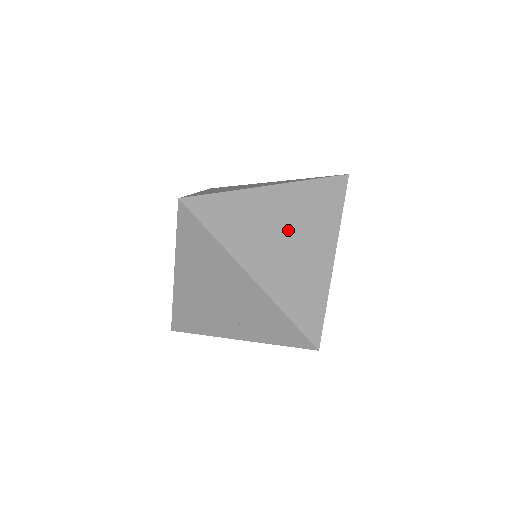
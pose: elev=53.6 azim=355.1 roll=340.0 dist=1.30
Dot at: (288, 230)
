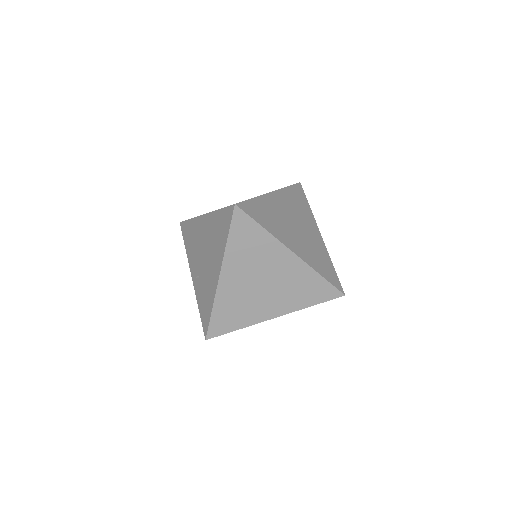
Dot at: (269, 281)
